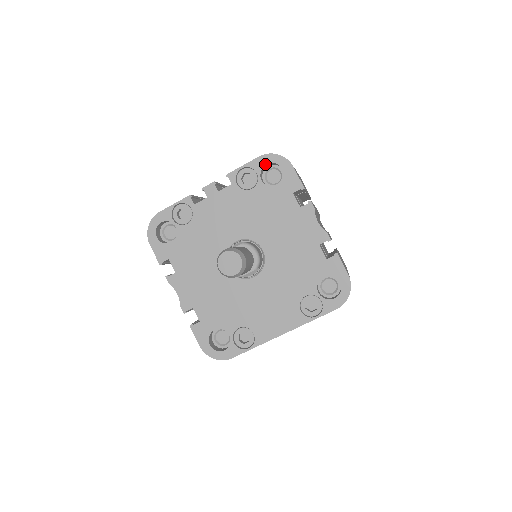
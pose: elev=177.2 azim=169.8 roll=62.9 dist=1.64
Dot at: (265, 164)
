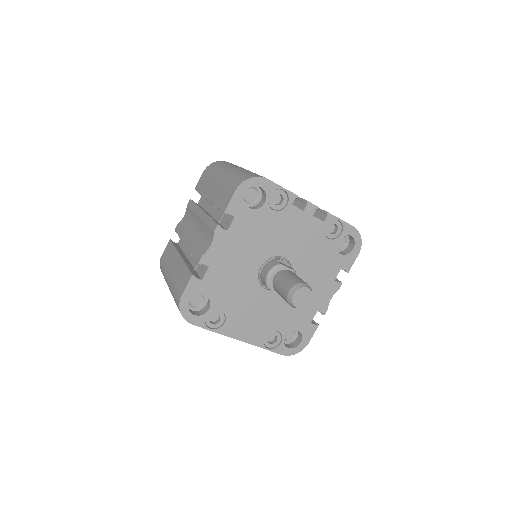
Dot at: (351, 234)
